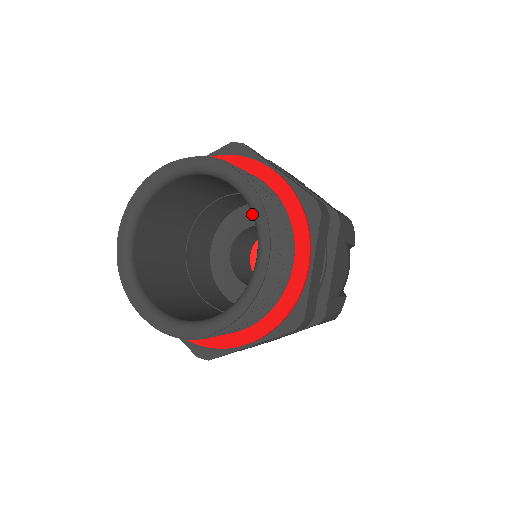
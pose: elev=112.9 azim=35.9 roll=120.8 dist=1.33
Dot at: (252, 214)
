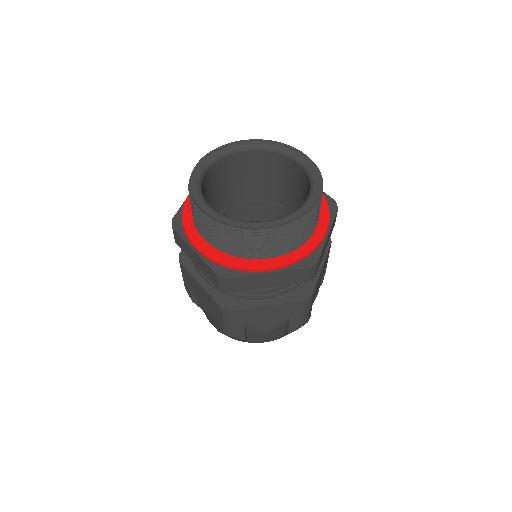
Dot at: (272, 149)
